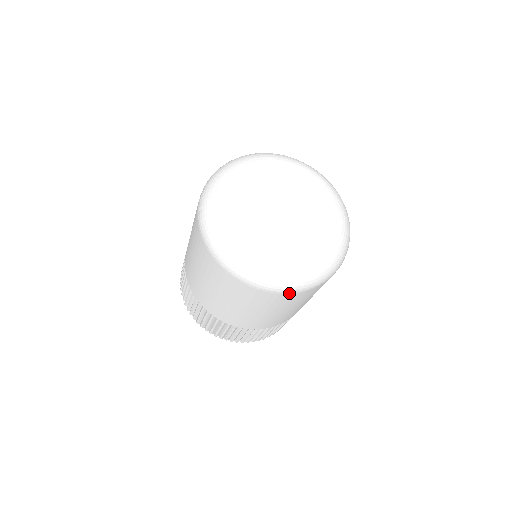
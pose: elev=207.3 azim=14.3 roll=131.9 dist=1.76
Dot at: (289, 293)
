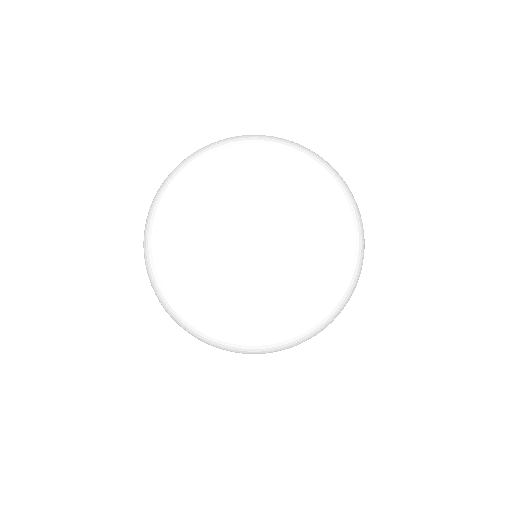
Dot at: occluded
